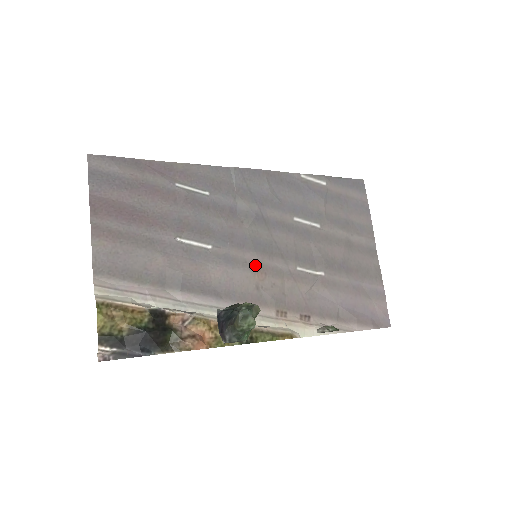
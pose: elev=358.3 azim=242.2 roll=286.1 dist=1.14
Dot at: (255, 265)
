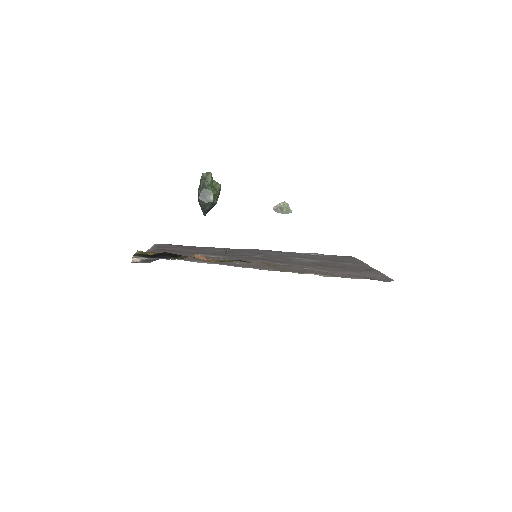
Dot at: (257, 261)
